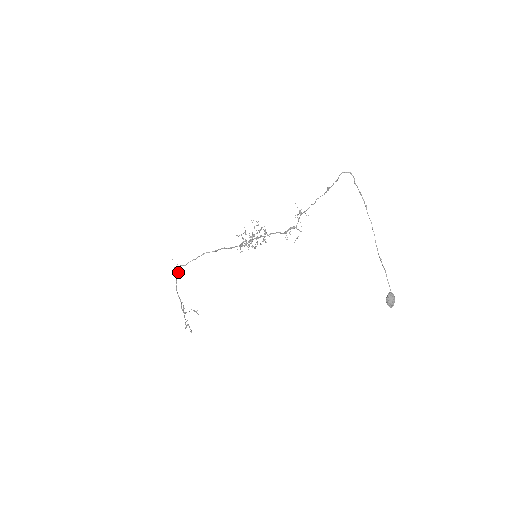
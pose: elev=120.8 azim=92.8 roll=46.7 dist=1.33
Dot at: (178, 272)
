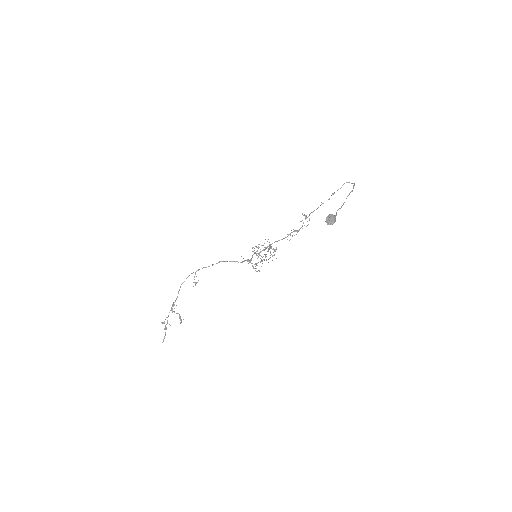
Dot at: (193, 272)
